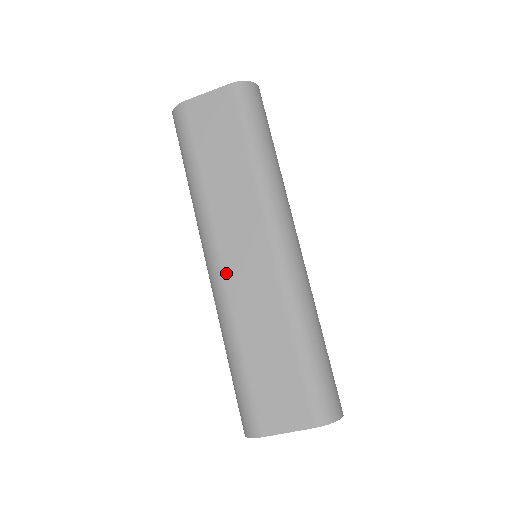
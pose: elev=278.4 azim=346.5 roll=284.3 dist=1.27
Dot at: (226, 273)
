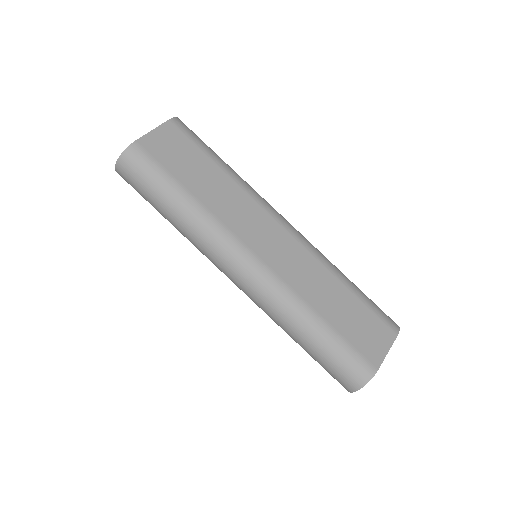
Dot at: (267, 264)
